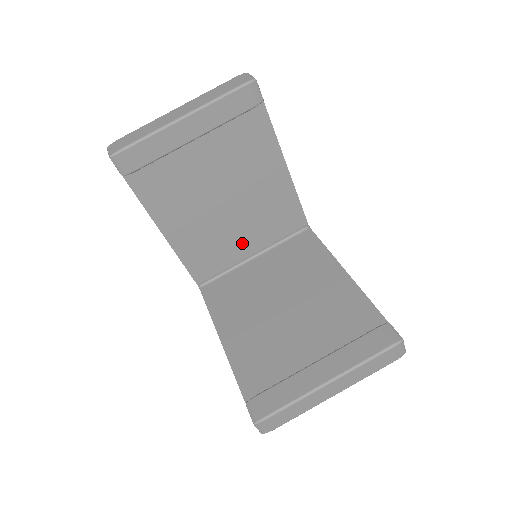
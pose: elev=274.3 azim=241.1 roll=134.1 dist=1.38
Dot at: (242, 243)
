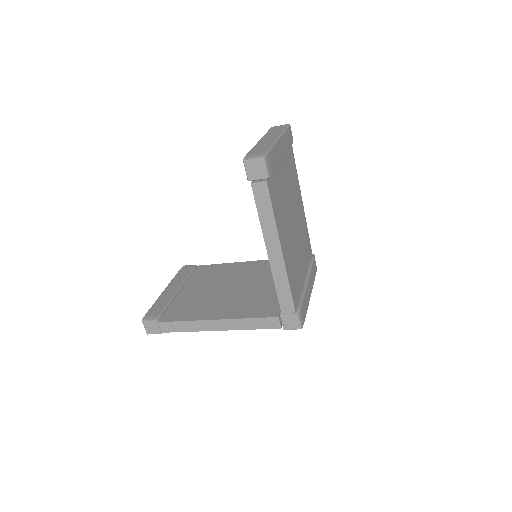
Dot at: (272, 287)
